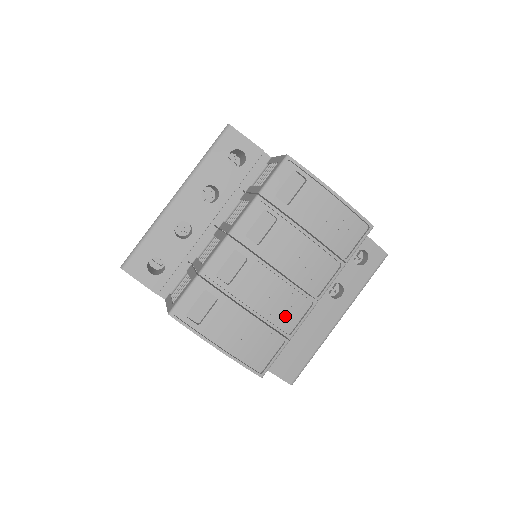
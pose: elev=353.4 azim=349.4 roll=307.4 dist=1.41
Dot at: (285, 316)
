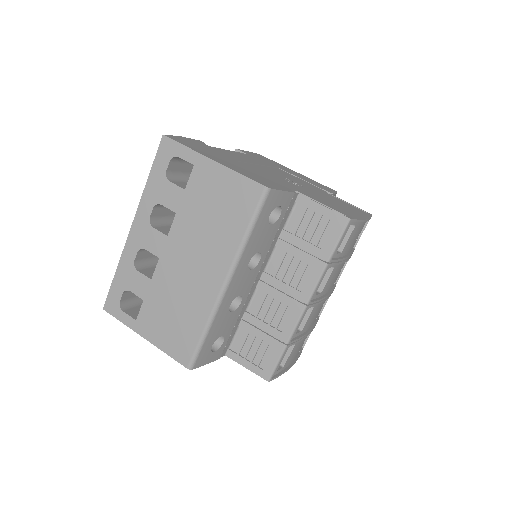
Dot at: occluded
